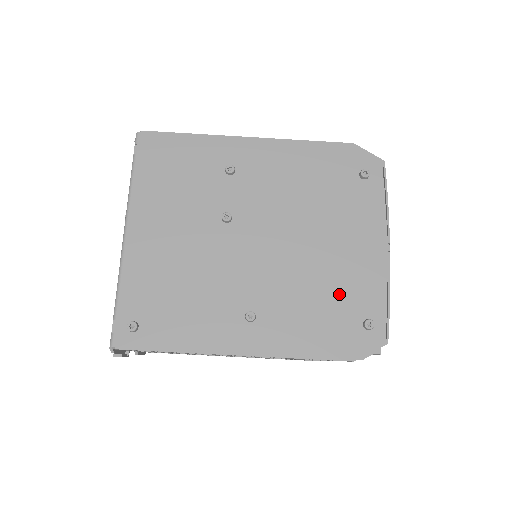
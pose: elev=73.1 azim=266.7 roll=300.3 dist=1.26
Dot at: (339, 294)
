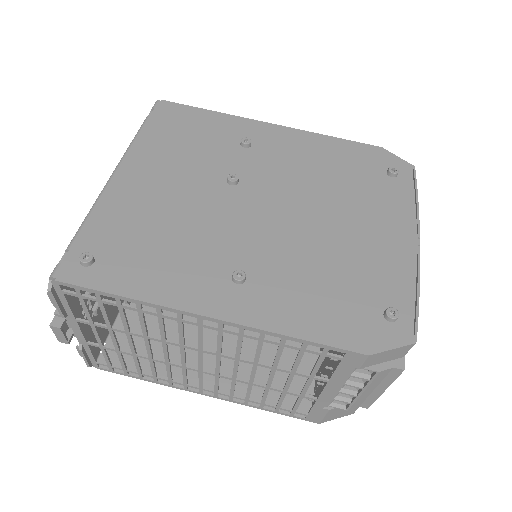
Dot at: (355, 276)
